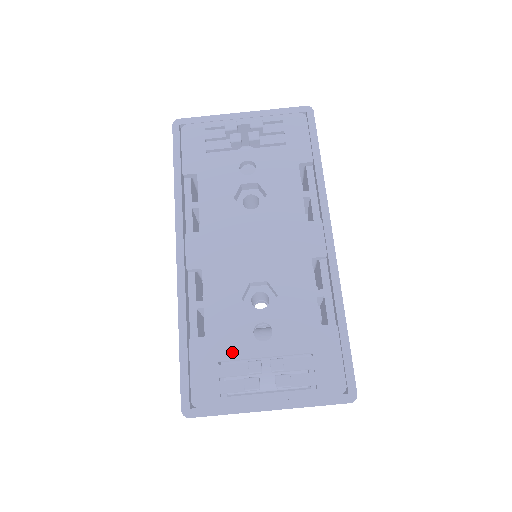
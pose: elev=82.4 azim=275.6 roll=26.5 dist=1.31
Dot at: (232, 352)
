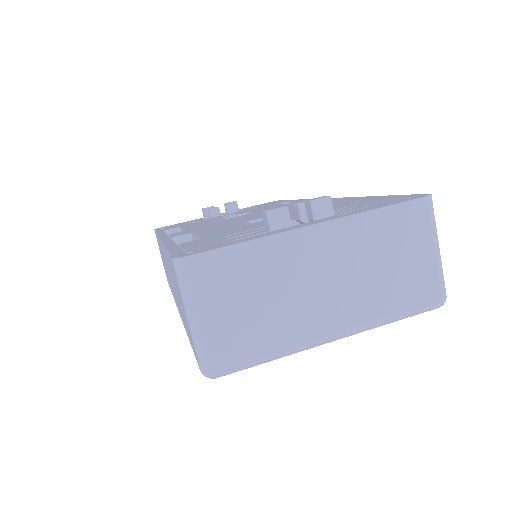
Dot at: (241, 231)
